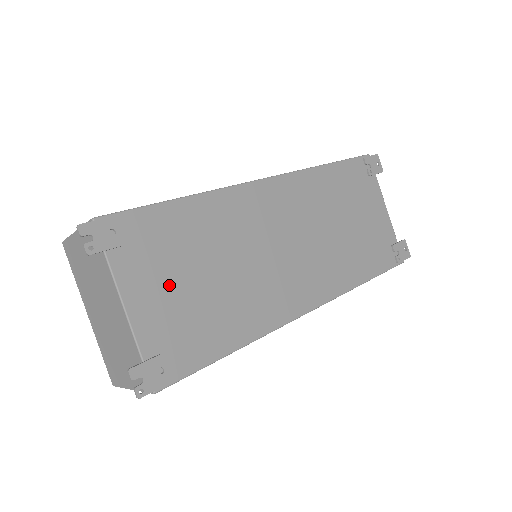
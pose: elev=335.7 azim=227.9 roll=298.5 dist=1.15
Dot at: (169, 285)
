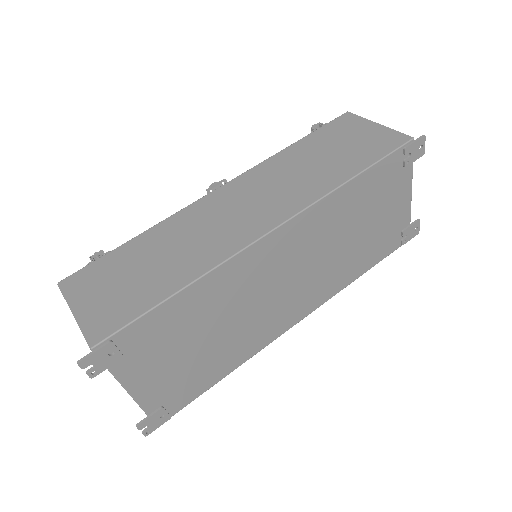
Dot at: (167, 363)
